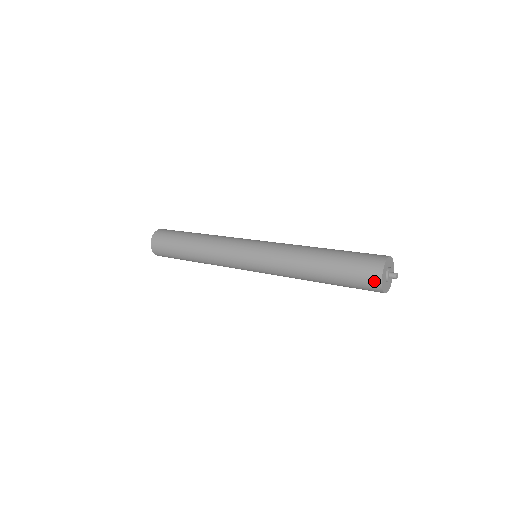
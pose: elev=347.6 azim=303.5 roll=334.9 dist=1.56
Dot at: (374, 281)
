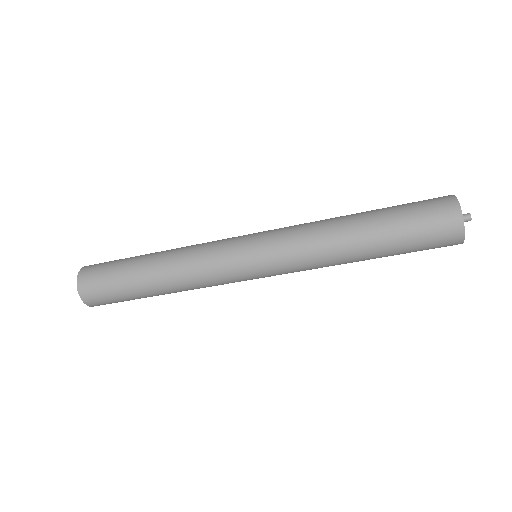
Dot at: (452, 221)
